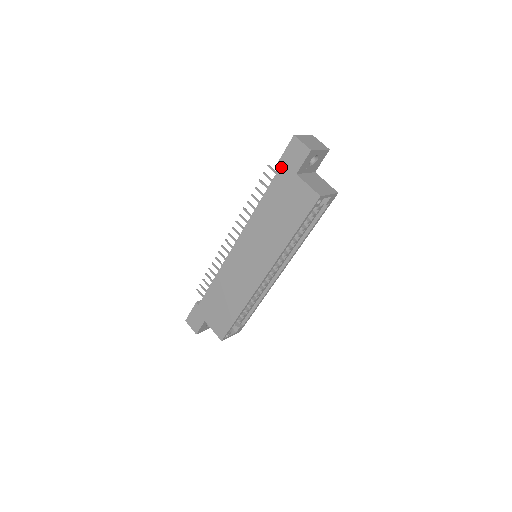
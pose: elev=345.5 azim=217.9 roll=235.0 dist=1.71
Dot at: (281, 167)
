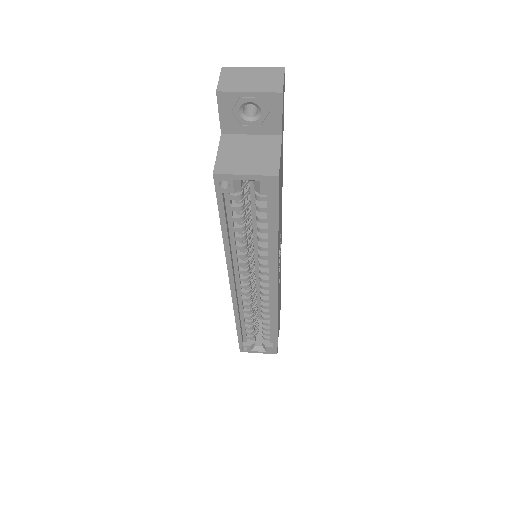
Dot at: occluded
